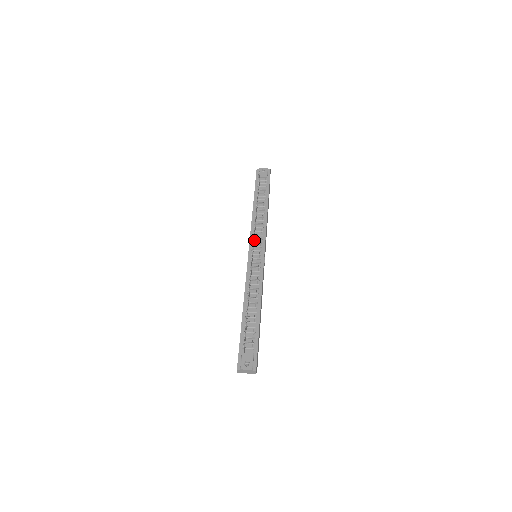
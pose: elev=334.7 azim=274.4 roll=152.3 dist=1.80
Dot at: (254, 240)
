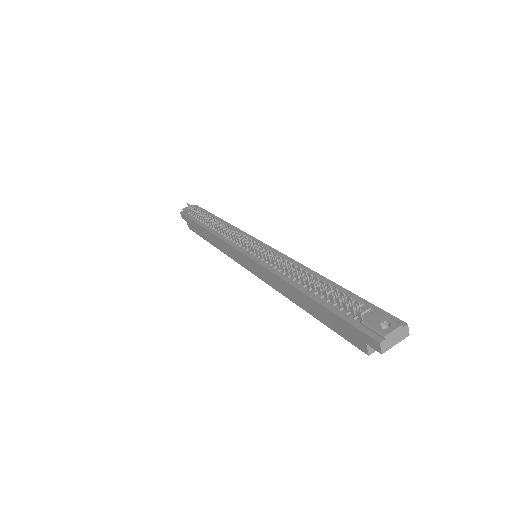
Dot at: (239, 243)
